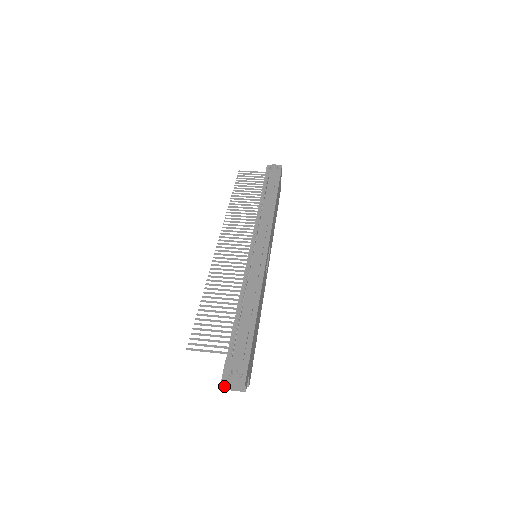
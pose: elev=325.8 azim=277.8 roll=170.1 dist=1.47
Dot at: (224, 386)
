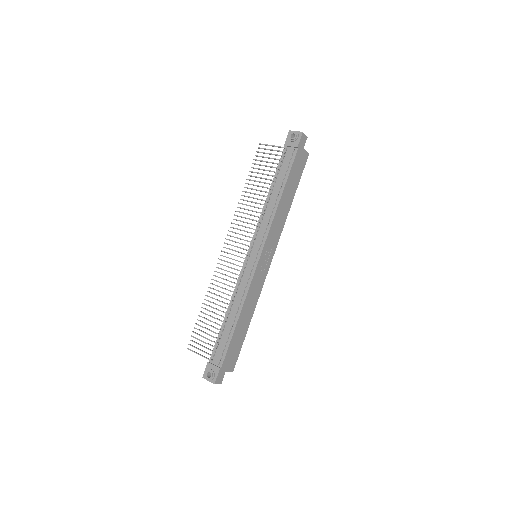
Dot at: occluded
